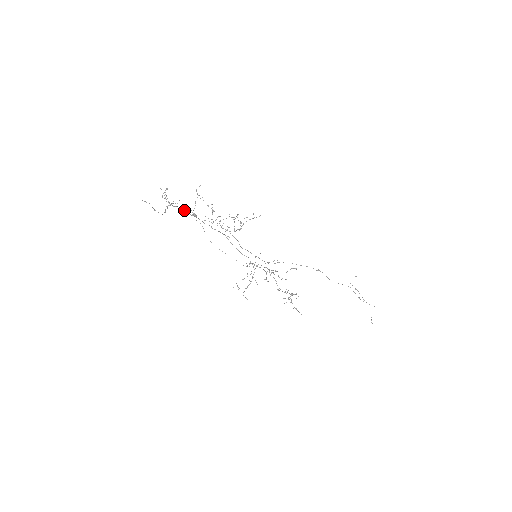
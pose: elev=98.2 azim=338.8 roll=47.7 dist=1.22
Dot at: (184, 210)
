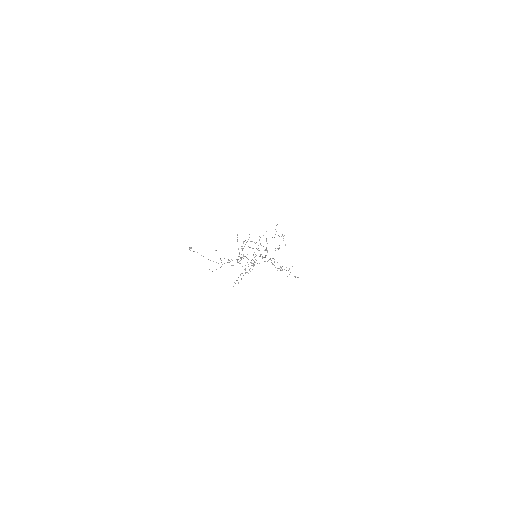
Dot at: occluded
